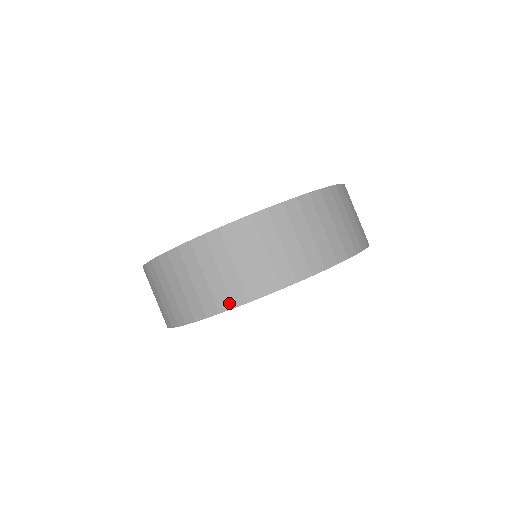
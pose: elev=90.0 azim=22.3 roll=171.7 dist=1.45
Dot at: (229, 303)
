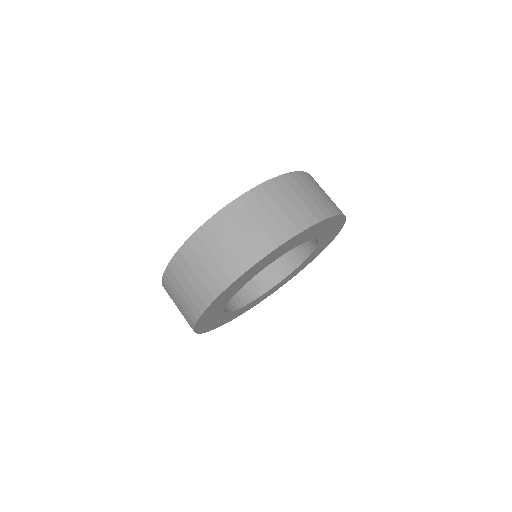
Dot at: (192, 322)
